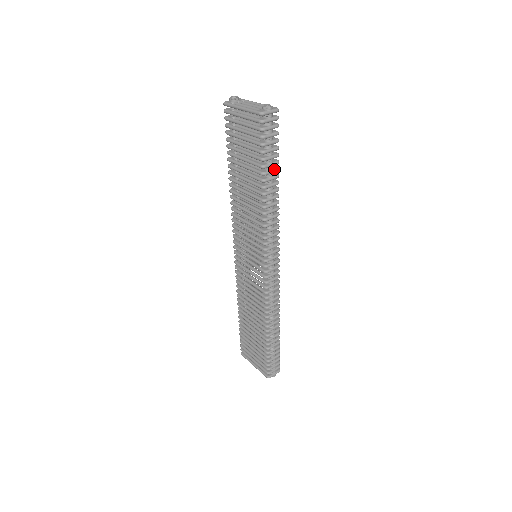
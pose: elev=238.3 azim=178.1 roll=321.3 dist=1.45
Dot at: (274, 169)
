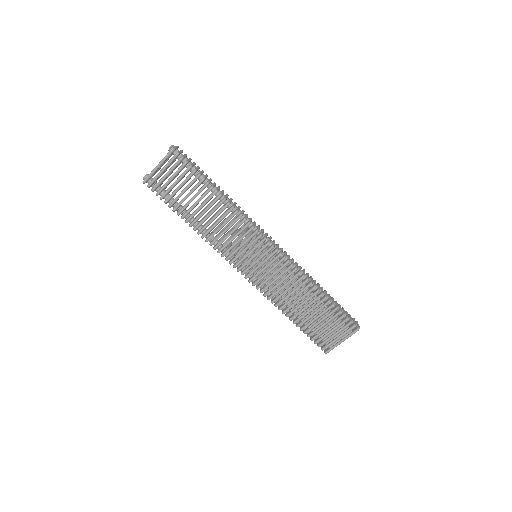
Dot at: (209, 179)
